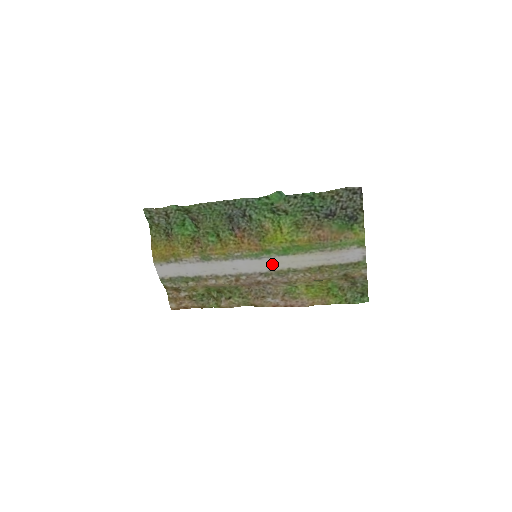
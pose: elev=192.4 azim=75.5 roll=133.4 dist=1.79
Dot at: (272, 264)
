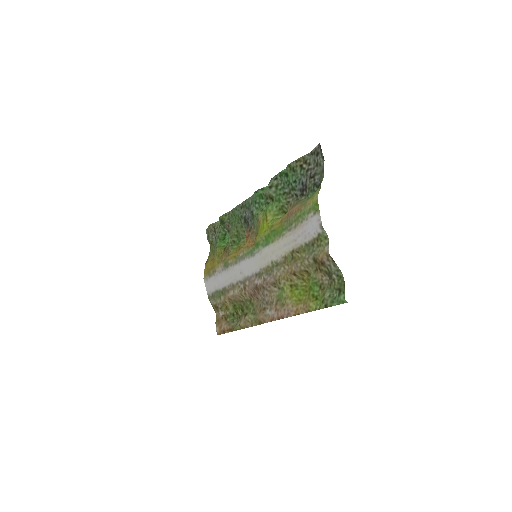
Dot at: (261, 260)
